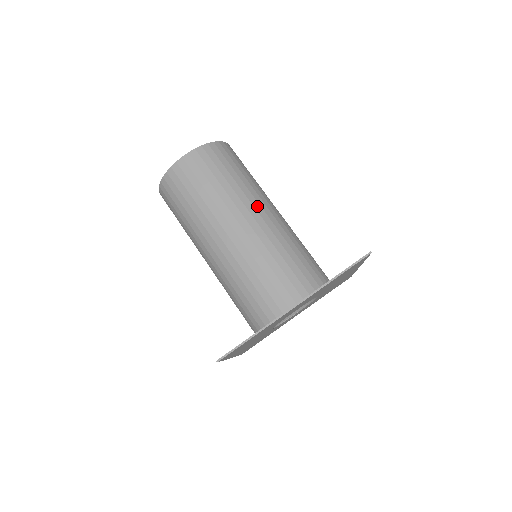
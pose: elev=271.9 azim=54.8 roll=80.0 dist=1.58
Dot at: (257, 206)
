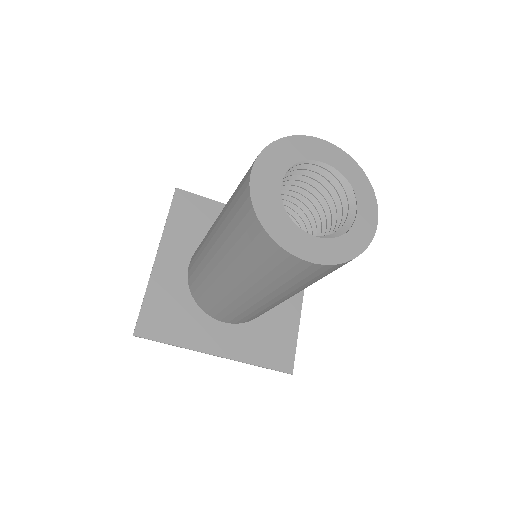
Dot at: occluded
